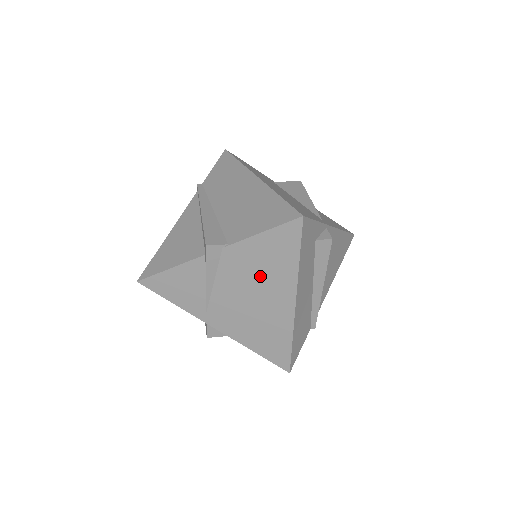
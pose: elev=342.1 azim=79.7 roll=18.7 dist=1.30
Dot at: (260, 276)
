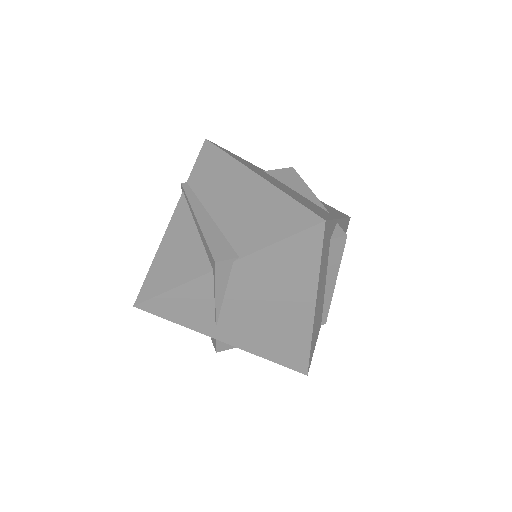
Dot at: (276, 286)
